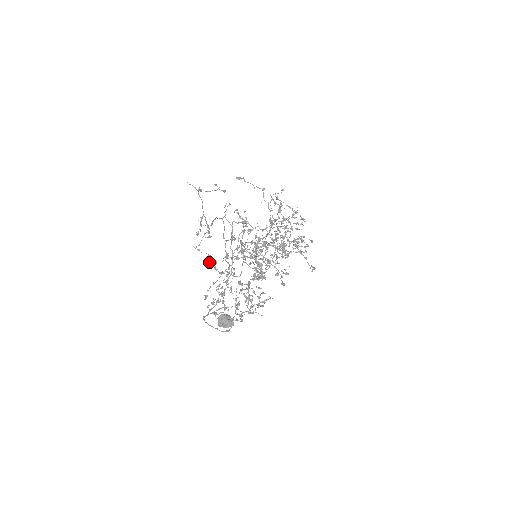
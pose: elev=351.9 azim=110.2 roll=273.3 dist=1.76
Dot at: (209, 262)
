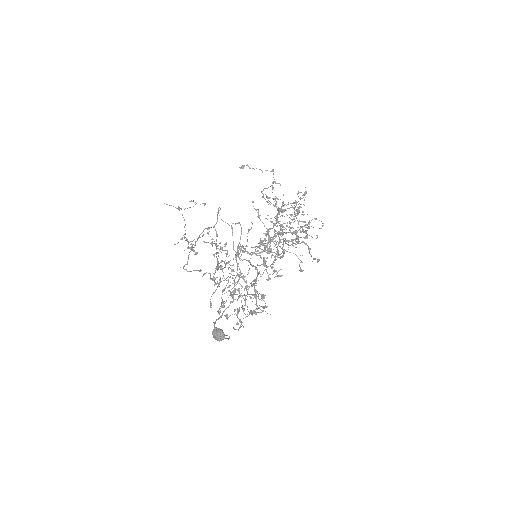
Dot at: (203, 275)
